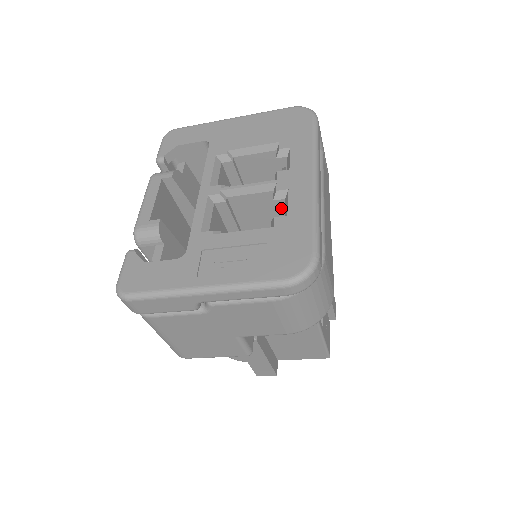
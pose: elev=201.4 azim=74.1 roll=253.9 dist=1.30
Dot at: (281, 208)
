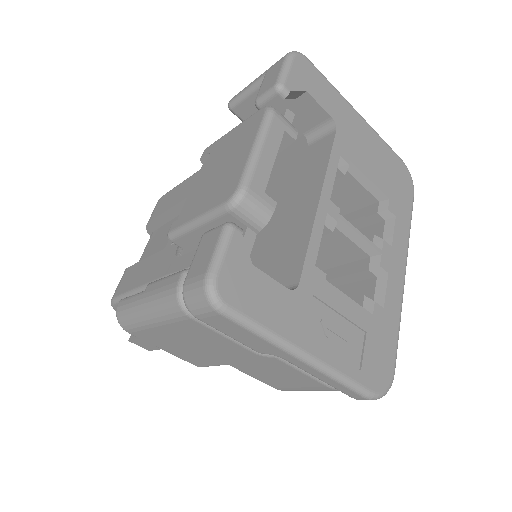
Dot at: (361, 275)
